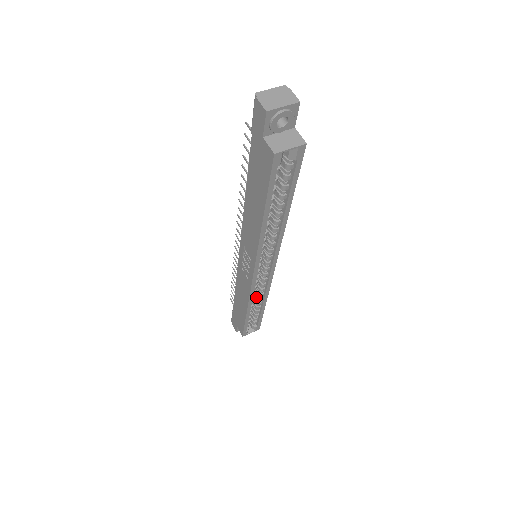
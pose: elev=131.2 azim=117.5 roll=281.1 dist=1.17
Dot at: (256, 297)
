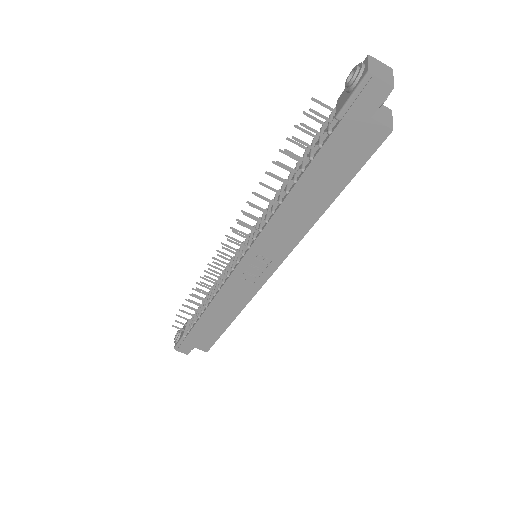
Dot at: occluded
